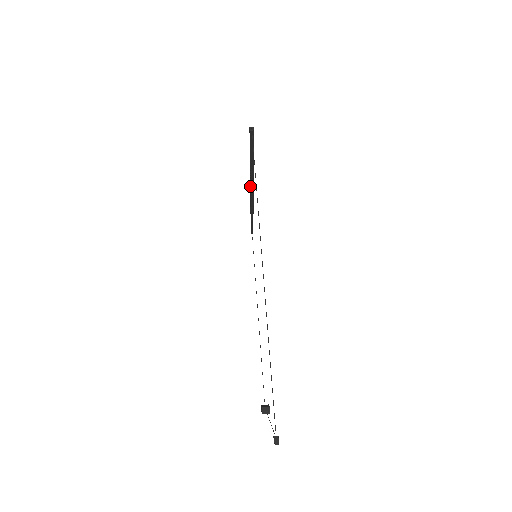
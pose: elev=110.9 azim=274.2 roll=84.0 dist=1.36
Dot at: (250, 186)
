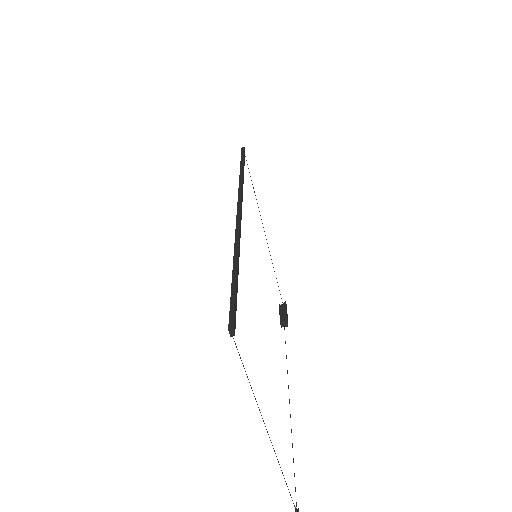
Dot at: (236, 233)
